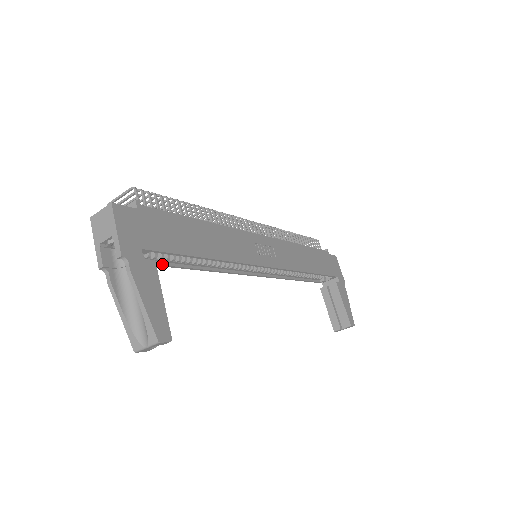
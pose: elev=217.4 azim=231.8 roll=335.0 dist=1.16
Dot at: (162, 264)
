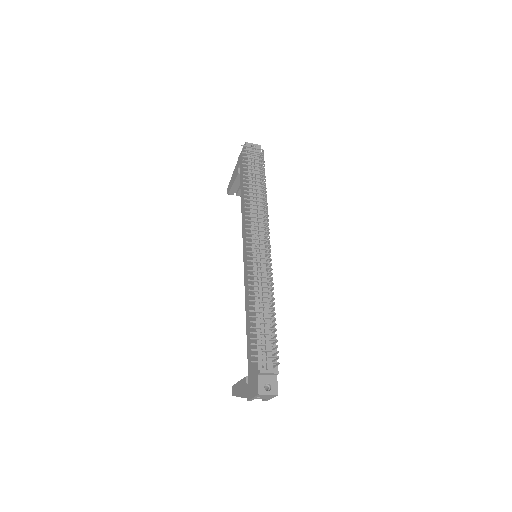
Dot at: occluded
